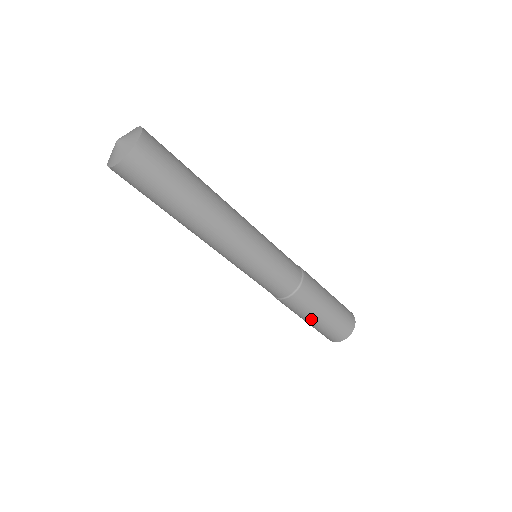
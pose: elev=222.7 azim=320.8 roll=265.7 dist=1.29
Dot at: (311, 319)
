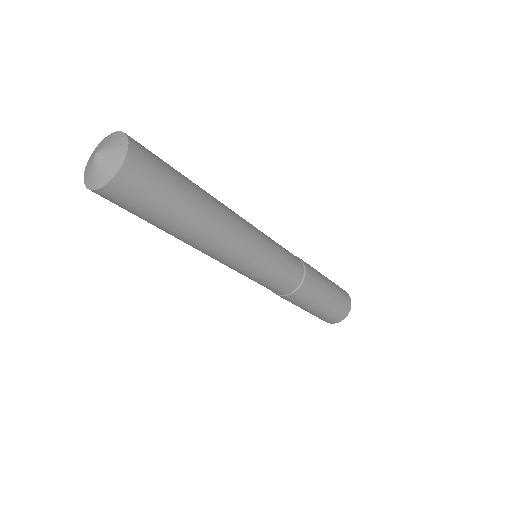
Dot at: (313, 308)
